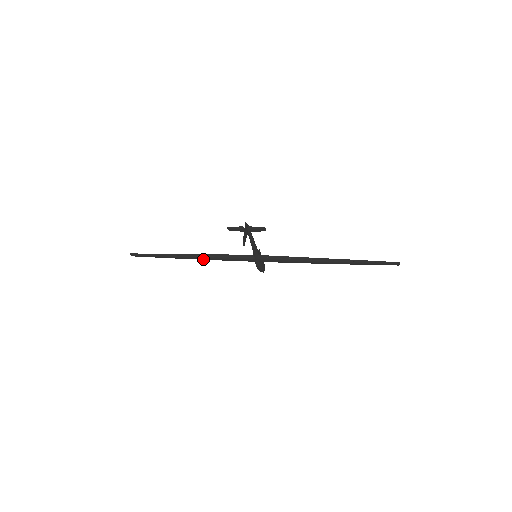
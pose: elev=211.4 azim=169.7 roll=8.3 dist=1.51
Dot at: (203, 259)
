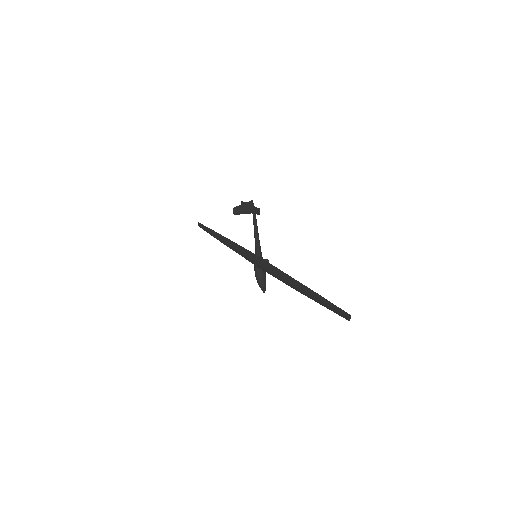
Dot at: (229, 246)
